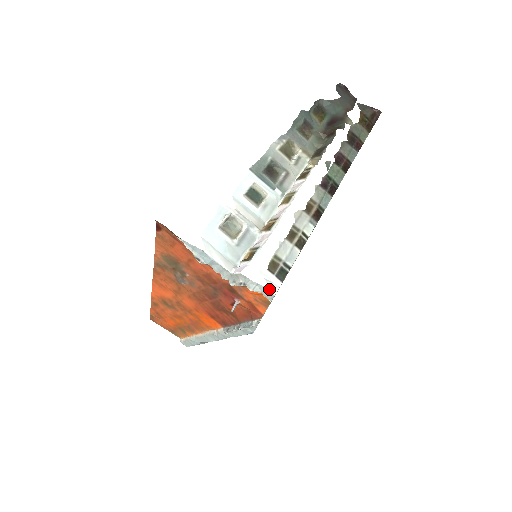
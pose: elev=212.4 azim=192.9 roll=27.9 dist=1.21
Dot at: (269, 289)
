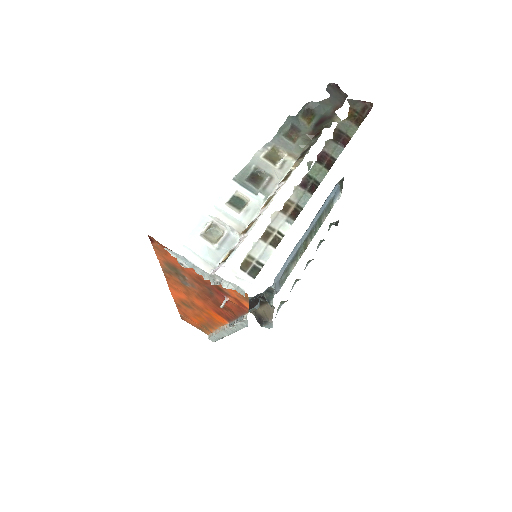
Dot at: (239, 286)
